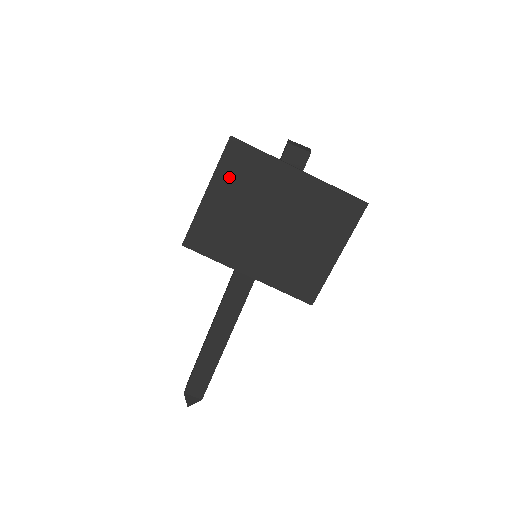
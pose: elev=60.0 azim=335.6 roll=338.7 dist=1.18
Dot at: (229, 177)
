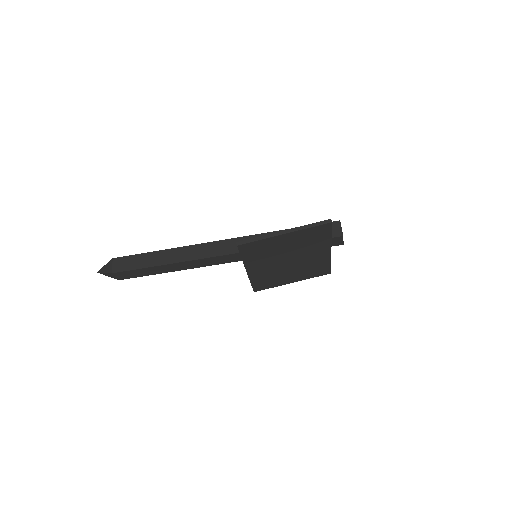
Dot at: (304, 235)
